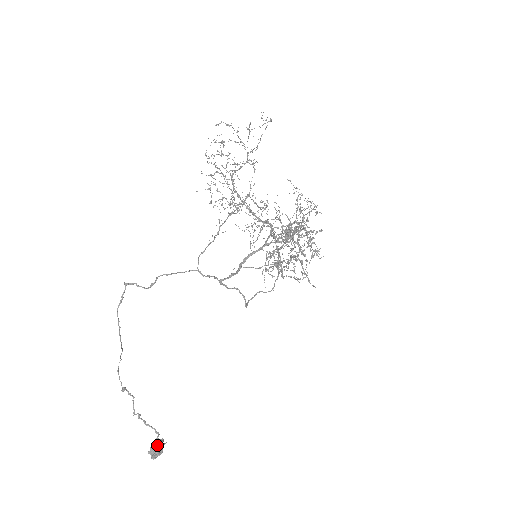
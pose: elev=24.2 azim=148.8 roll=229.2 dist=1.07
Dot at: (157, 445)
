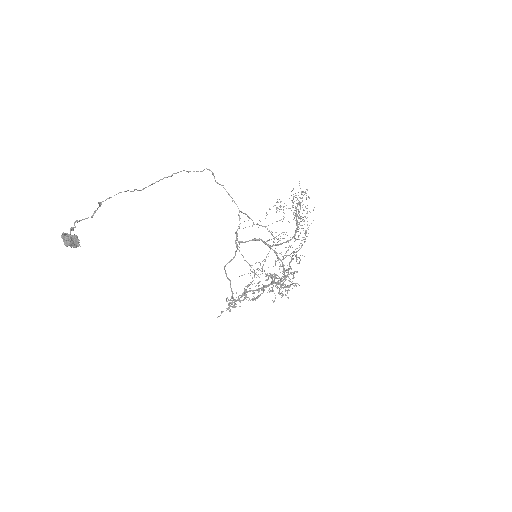
Dot at: occluded
